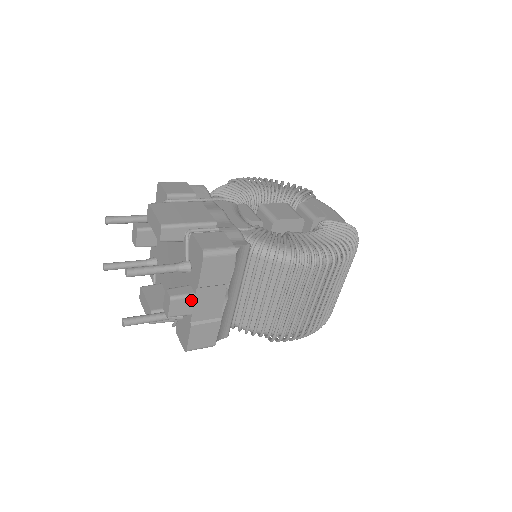
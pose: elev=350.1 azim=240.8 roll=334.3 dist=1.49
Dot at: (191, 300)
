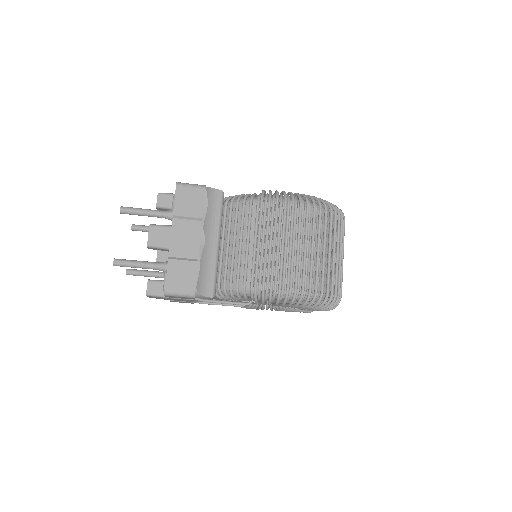
Dot at: (168, 230)
